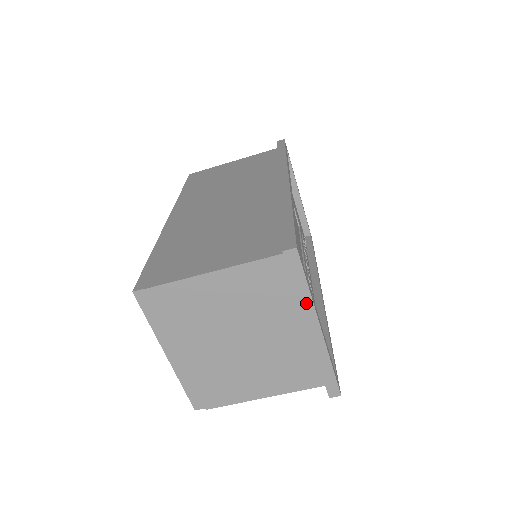
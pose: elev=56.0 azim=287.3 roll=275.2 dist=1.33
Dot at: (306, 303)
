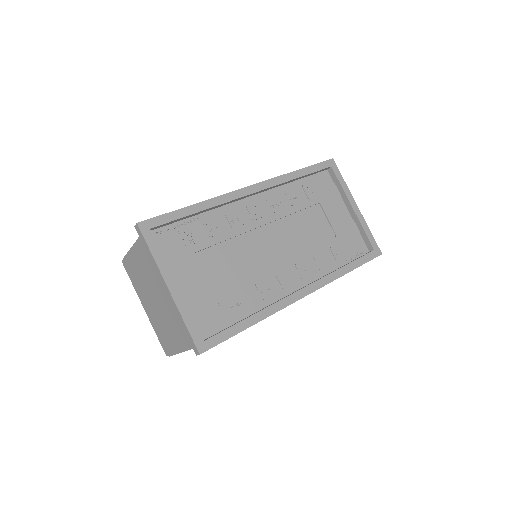
Dot at: (155, 266)
